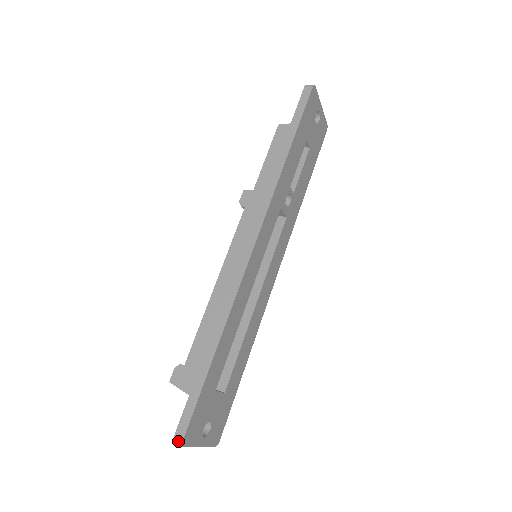
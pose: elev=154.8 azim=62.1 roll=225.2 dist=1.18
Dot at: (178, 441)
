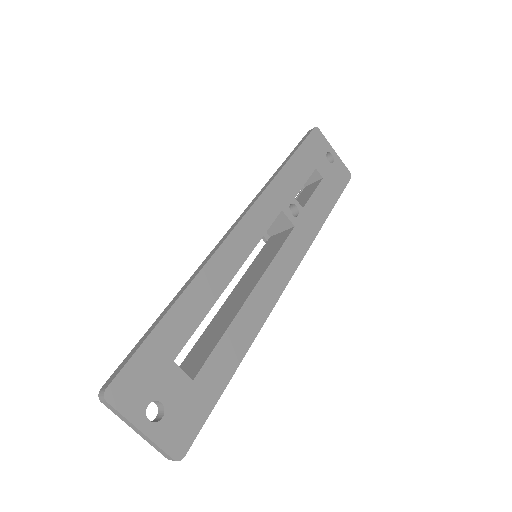
Dot at: (101, 392)
